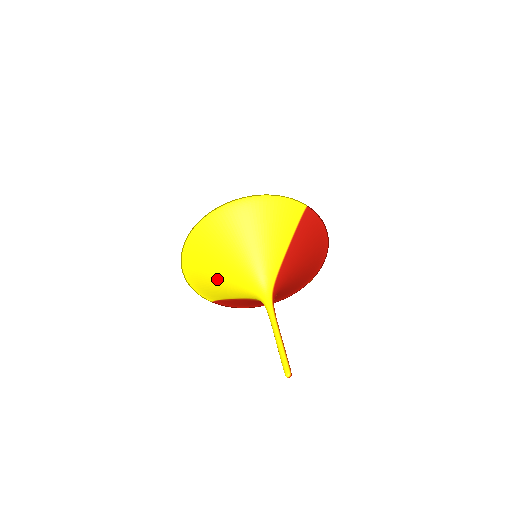
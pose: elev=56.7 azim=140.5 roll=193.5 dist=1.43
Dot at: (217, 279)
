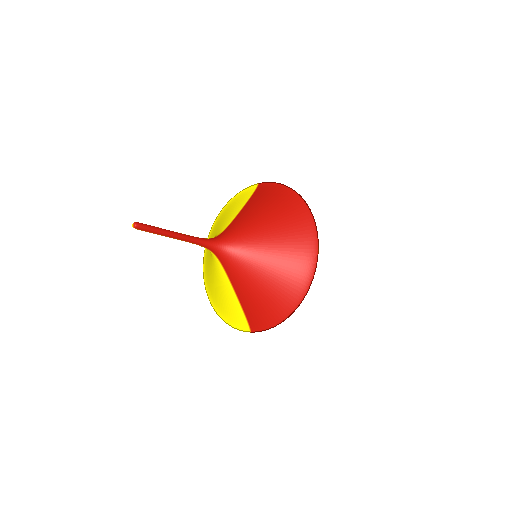
Dot at: (215, 283)
